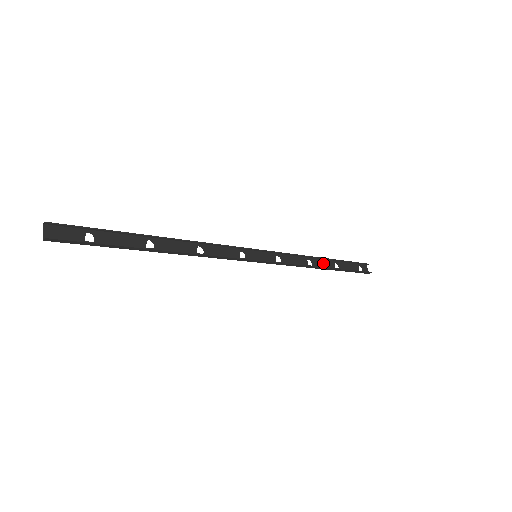
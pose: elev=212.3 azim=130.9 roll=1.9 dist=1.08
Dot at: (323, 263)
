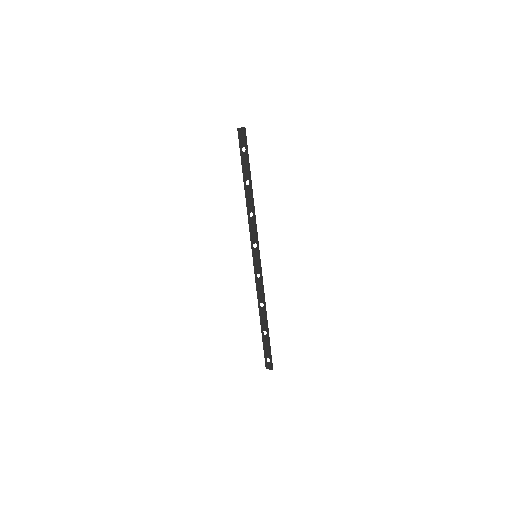
Dot at: (262, 319)
